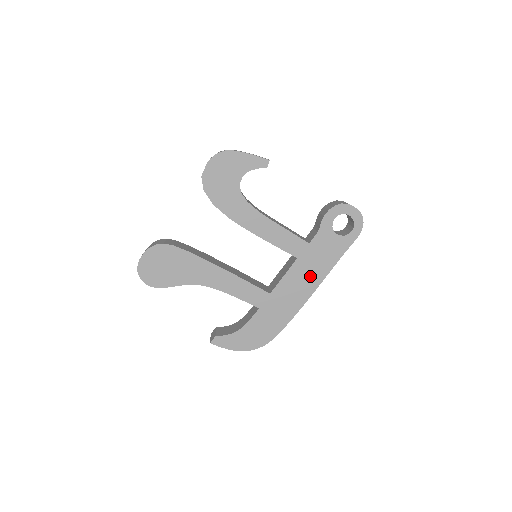
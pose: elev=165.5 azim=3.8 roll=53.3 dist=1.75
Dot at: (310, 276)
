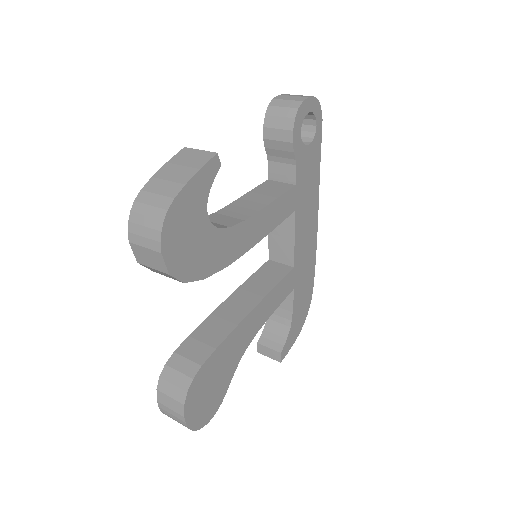
Dot at: (310, 210)
